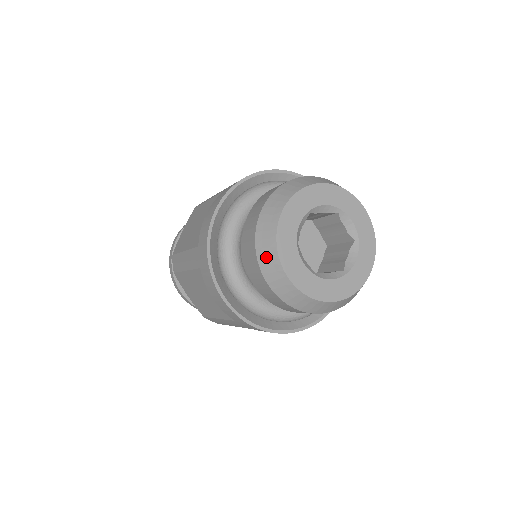
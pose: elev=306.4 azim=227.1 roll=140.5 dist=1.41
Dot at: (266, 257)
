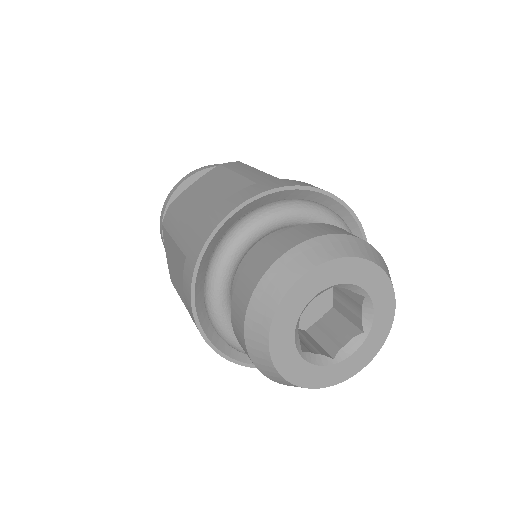
Dot at: (258, 313)
